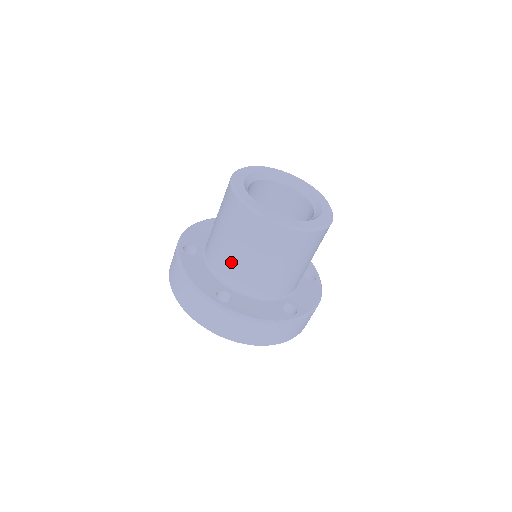
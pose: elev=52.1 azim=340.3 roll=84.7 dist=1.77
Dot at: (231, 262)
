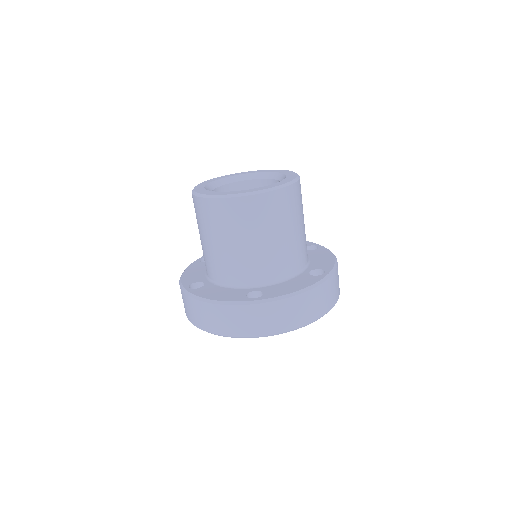
Dot at: (203, 252)
